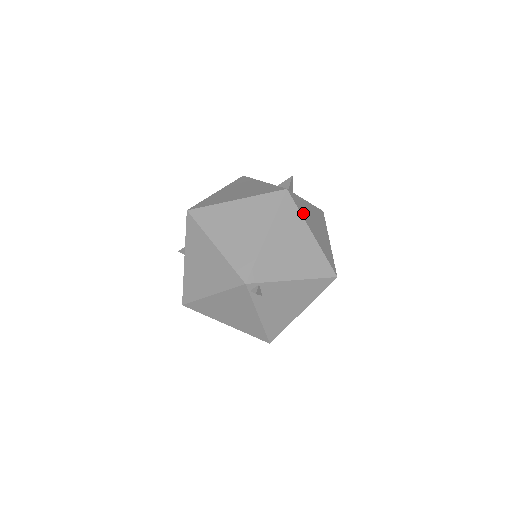
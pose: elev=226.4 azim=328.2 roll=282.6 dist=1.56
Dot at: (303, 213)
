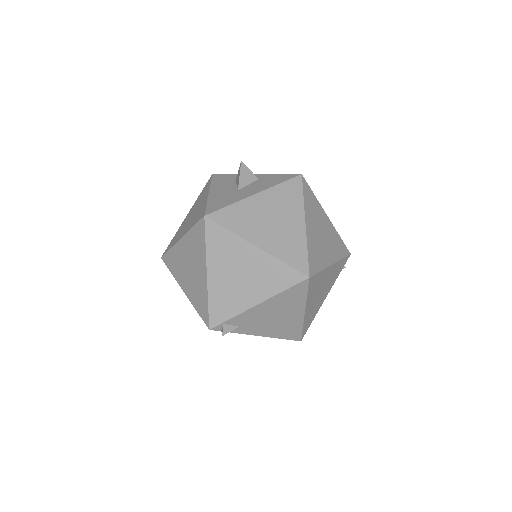
Dot at: (239, 227)
